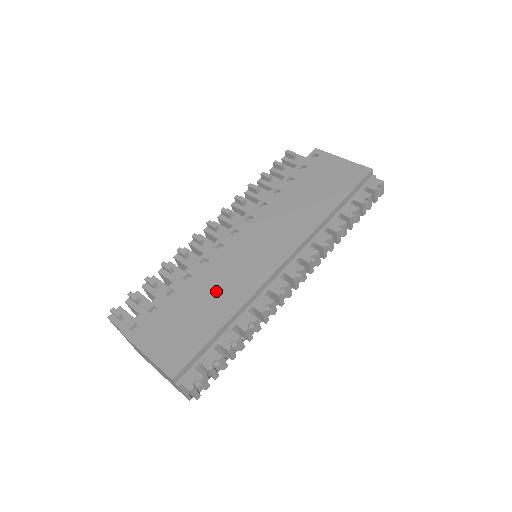
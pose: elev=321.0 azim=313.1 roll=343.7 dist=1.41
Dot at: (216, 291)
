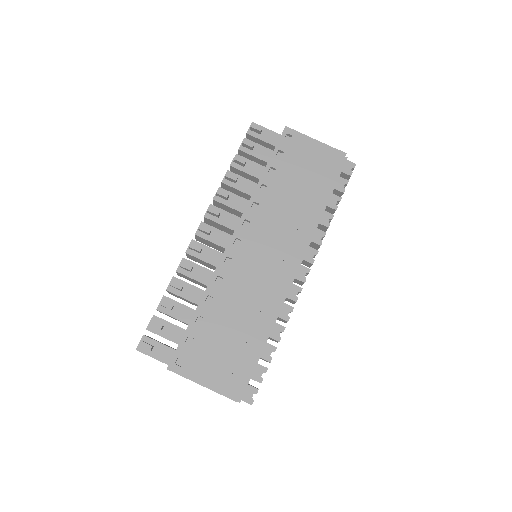
Dot at: (243, 310)
